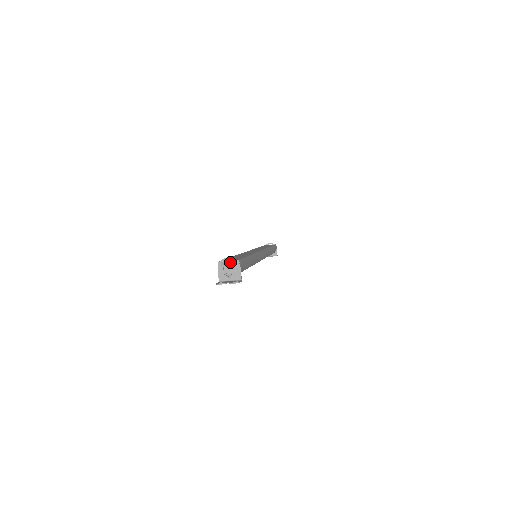
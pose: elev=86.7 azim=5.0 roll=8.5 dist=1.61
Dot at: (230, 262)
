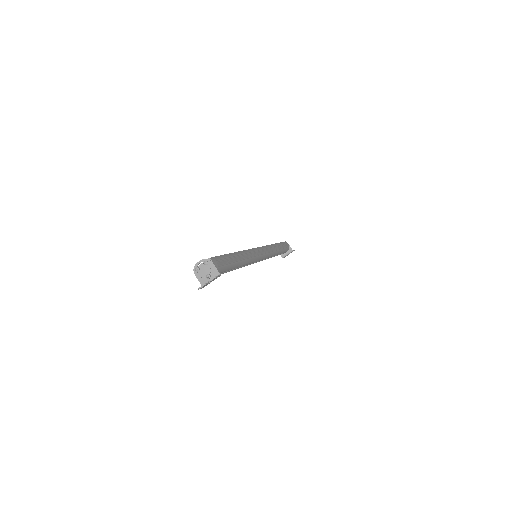
Dot at: (202, 264)
